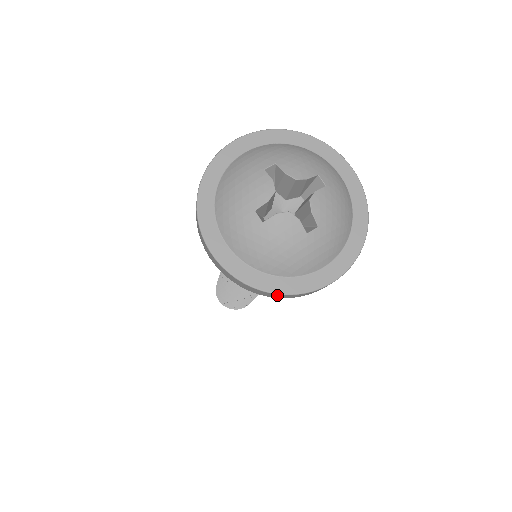
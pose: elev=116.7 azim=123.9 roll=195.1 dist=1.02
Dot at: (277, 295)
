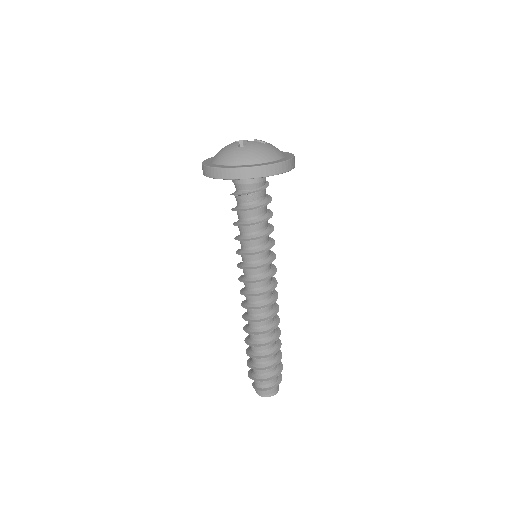
Dot at: (208, 169)
